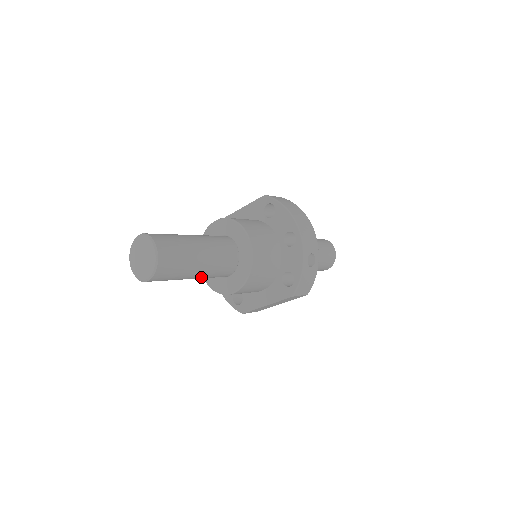
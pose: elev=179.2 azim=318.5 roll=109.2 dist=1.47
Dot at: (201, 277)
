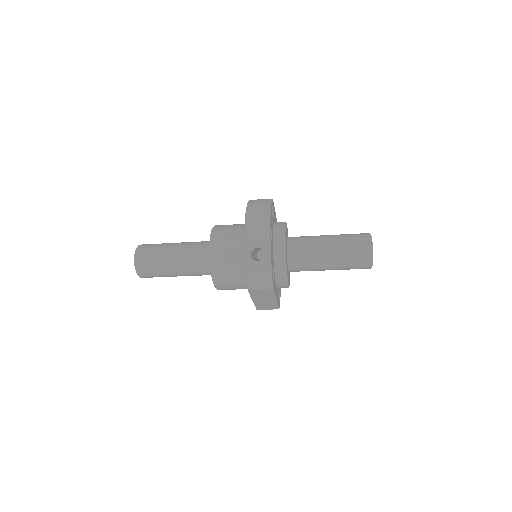
Dot at: (186, 274)
